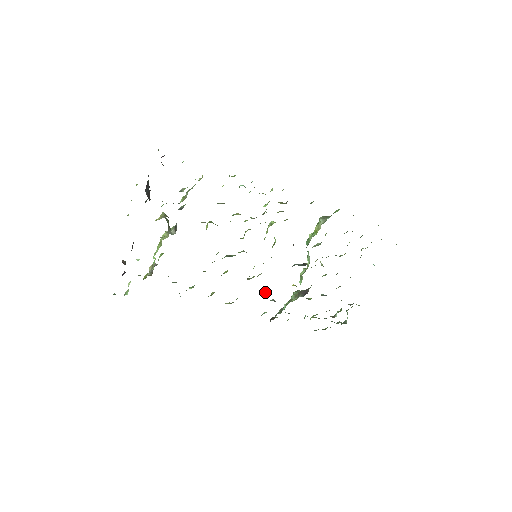
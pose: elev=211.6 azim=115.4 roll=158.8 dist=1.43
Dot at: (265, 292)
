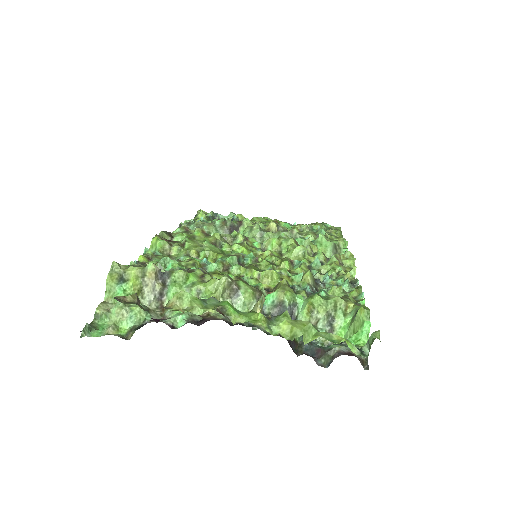
Dot at: occluded
